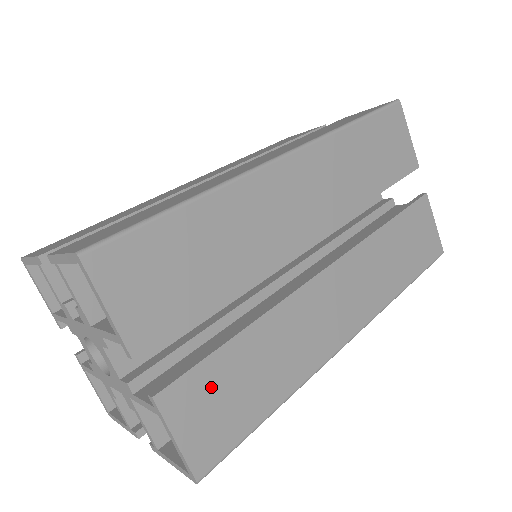
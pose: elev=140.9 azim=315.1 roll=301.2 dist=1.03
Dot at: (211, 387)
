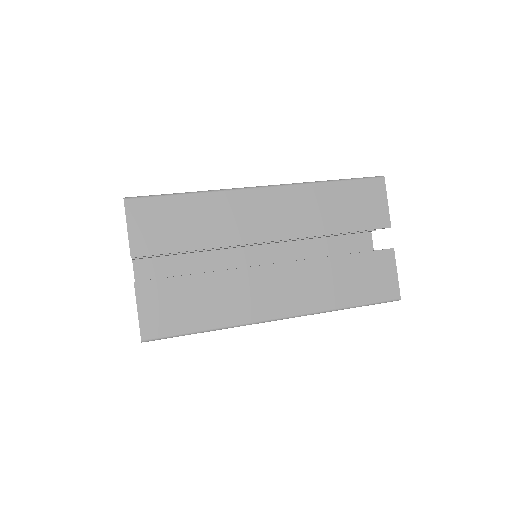
Dot at: (168, 294)
